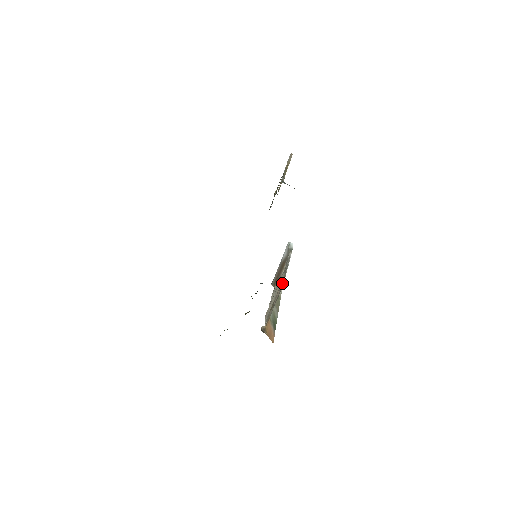
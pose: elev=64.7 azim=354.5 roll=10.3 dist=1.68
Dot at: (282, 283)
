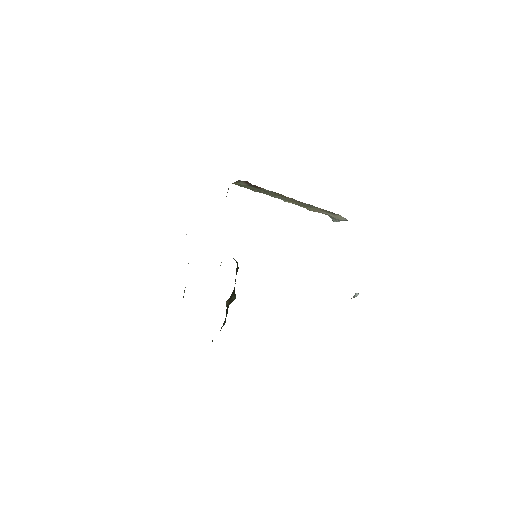
Dot at: occluded
